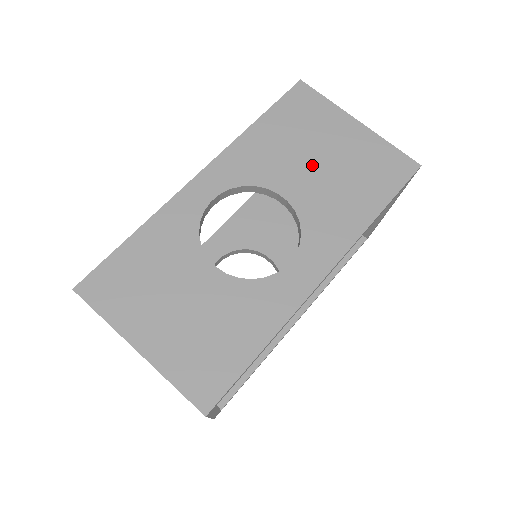
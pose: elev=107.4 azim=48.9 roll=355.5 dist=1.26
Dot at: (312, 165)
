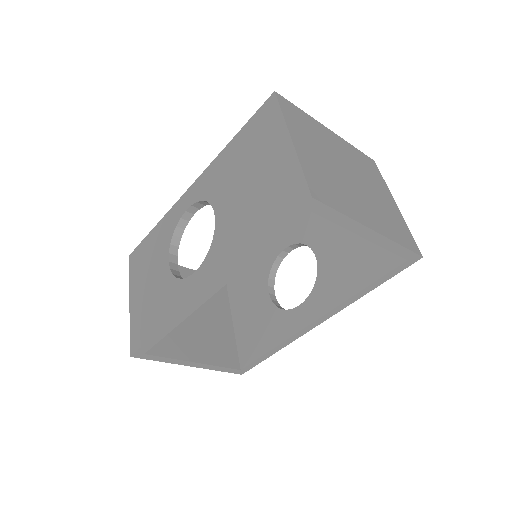
Dot at: (241, 186)
